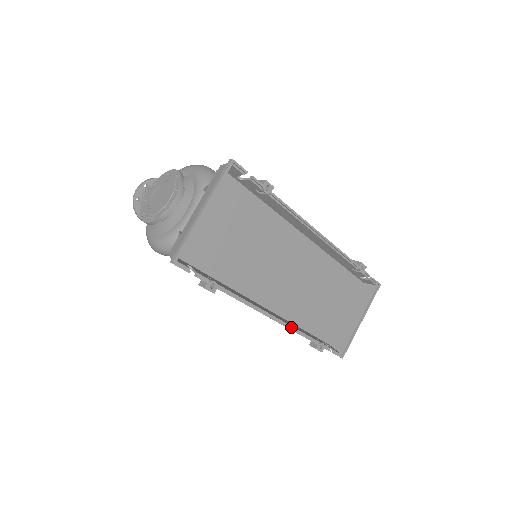
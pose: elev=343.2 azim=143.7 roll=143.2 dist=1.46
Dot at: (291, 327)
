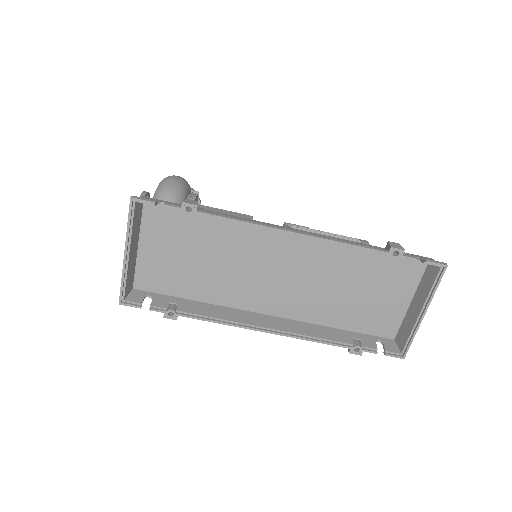
Dot at: (299, 335)
